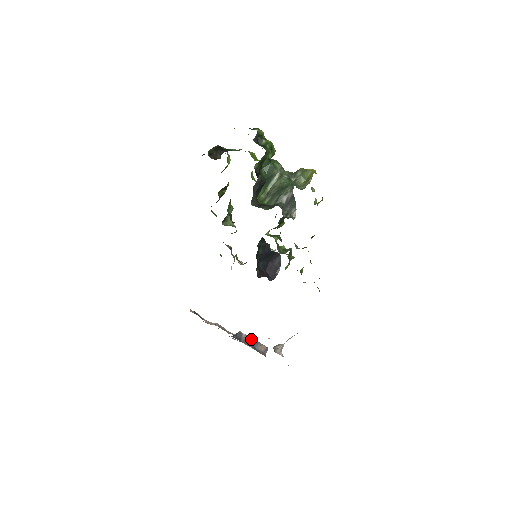
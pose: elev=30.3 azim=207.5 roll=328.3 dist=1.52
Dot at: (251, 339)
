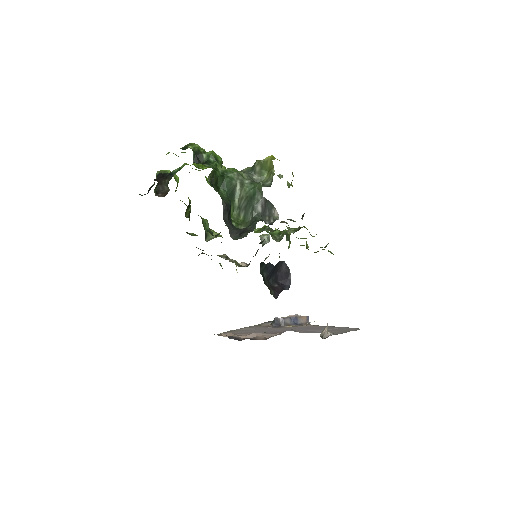
Dot at: (289, 318)
